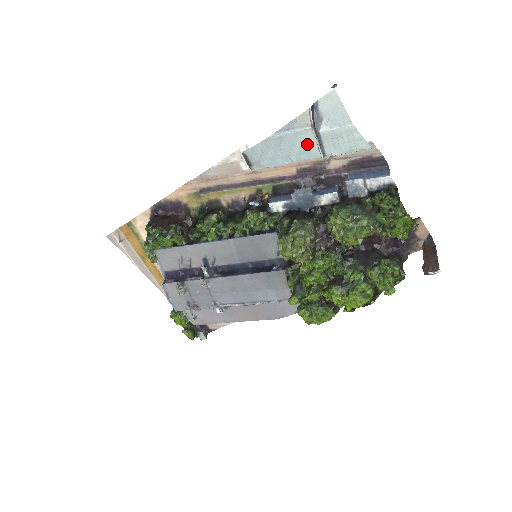
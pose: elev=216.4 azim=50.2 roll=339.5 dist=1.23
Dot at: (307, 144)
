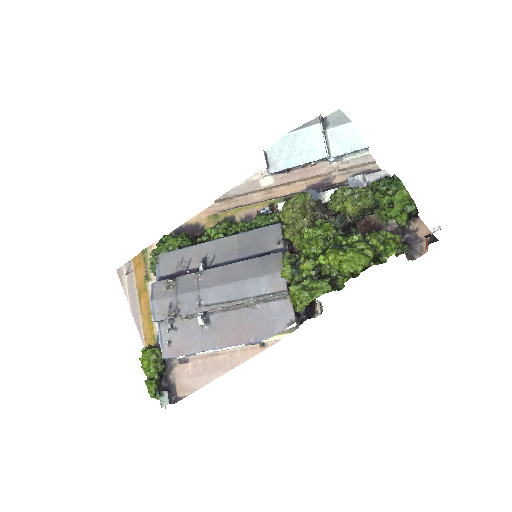
Dot at: (316, 142)
